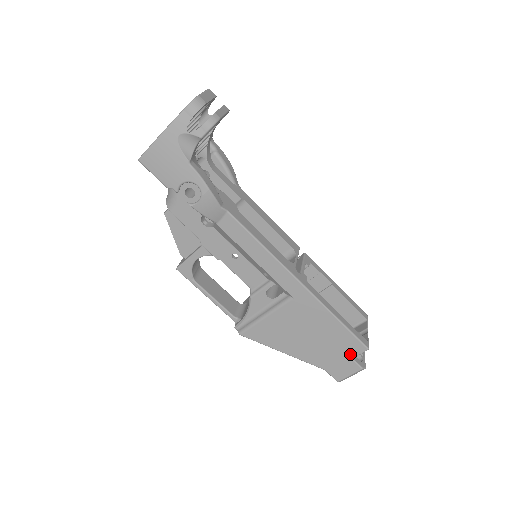
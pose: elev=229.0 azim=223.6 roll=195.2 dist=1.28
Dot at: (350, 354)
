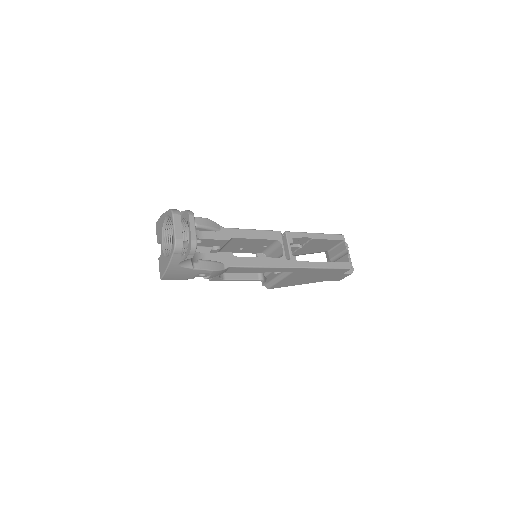
Dot at: (341, 273)
